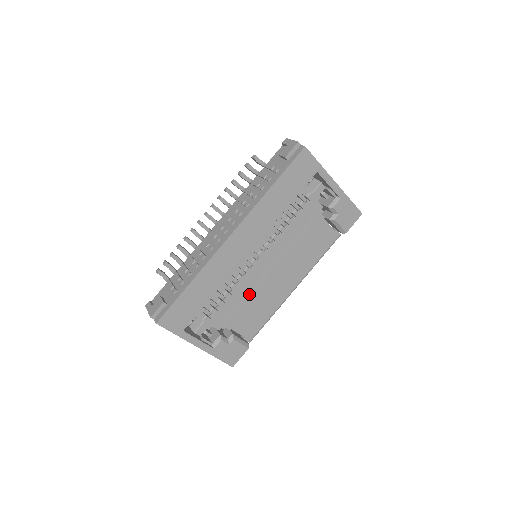
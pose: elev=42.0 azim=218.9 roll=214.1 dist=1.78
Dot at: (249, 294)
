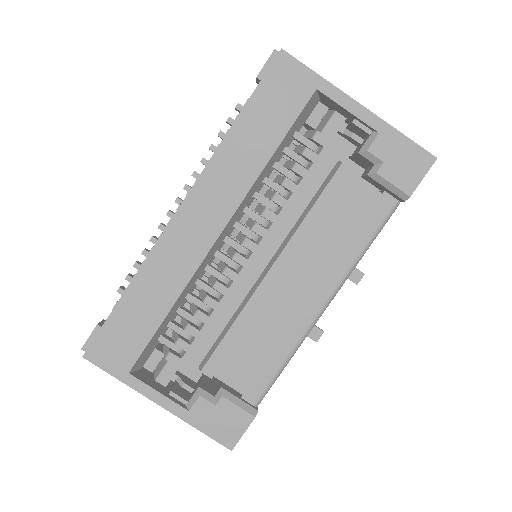
Dot at: (236, 314)
